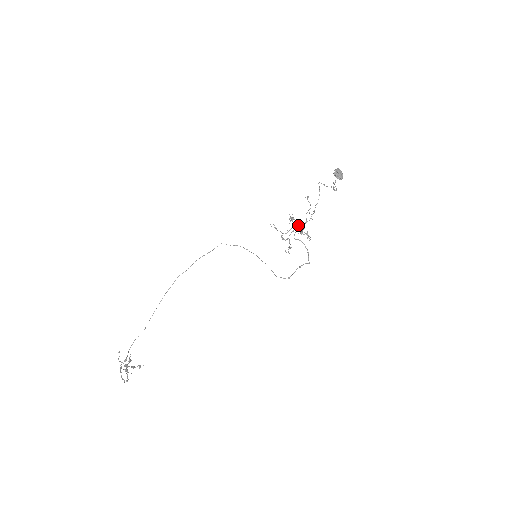
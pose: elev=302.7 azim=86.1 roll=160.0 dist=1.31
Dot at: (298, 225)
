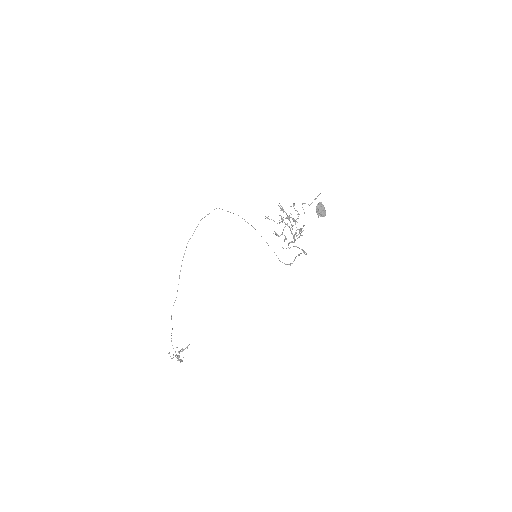
Dot at: (289, 219)
